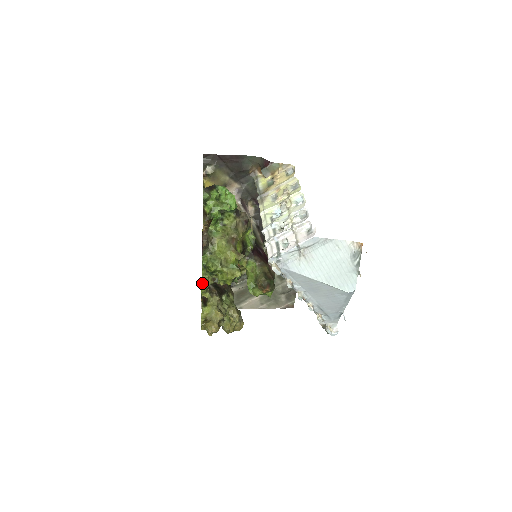
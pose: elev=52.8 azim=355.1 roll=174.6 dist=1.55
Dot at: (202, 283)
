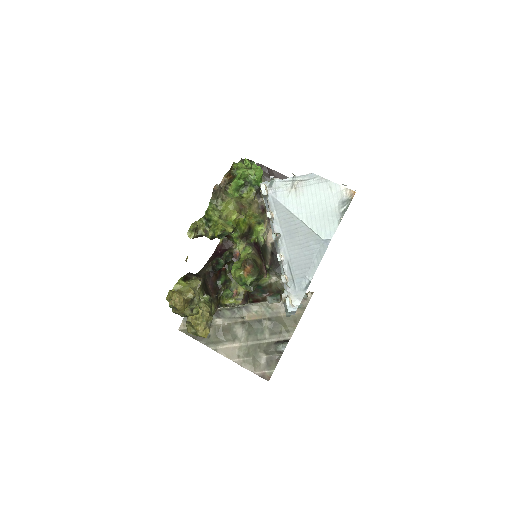
Dot at: (194, 222)
